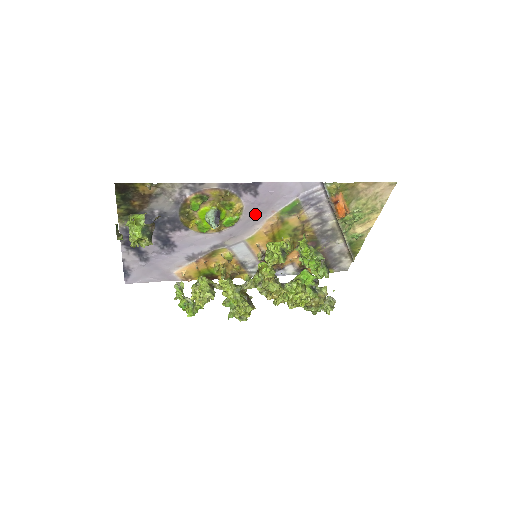
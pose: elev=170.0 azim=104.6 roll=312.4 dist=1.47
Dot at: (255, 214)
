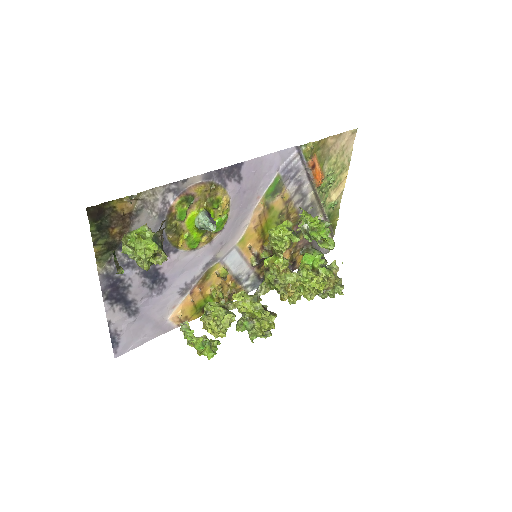
Dot at: (242, 206)
